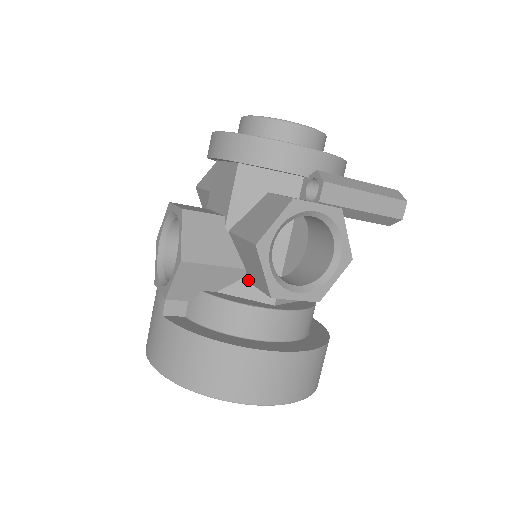
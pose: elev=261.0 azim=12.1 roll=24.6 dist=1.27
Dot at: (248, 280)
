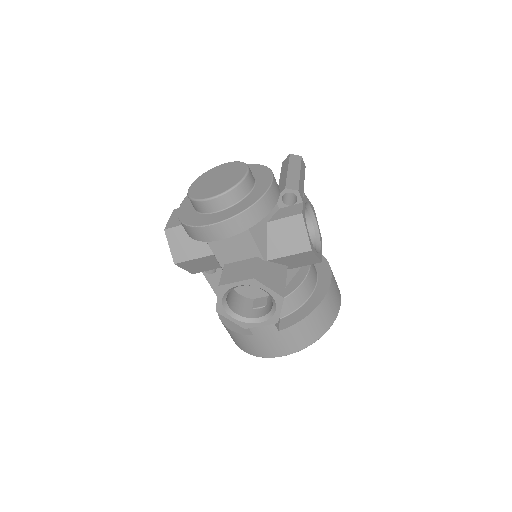
Dot at: (289, 269)
